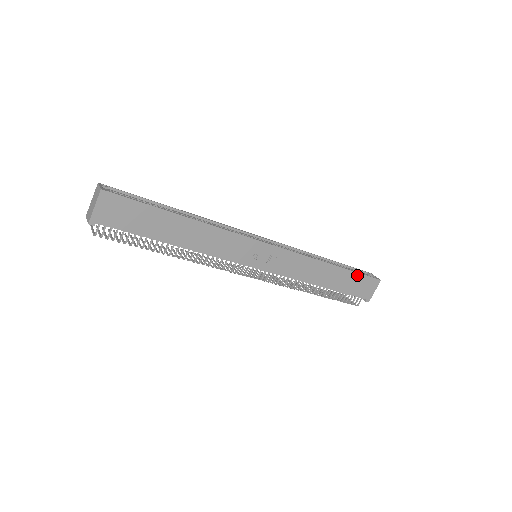
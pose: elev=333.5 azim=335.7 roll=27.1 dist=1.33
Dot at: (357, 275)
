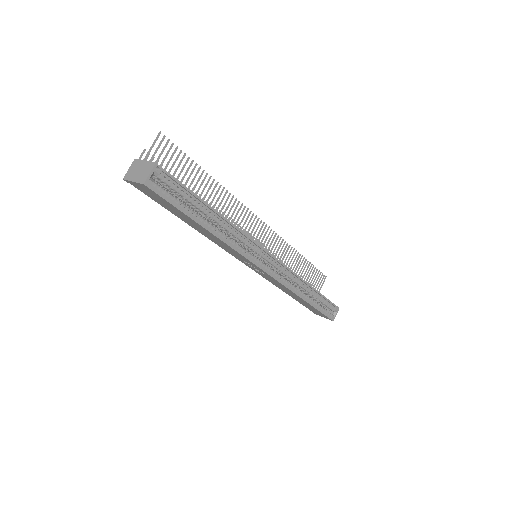
Dot at: (318, 311)
